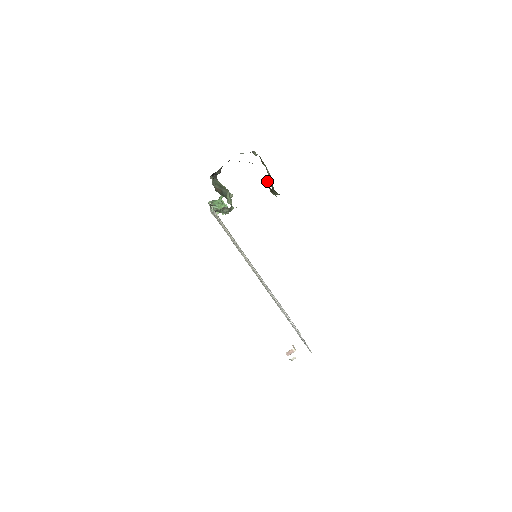
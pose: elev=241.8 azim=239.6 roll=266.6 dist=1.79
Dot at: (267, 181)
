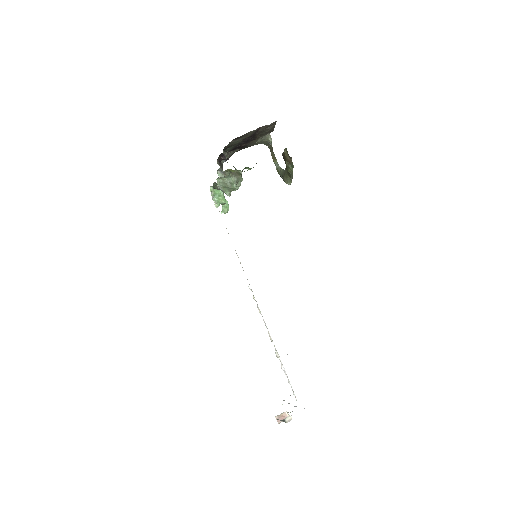
Dot at: (285, 150)
